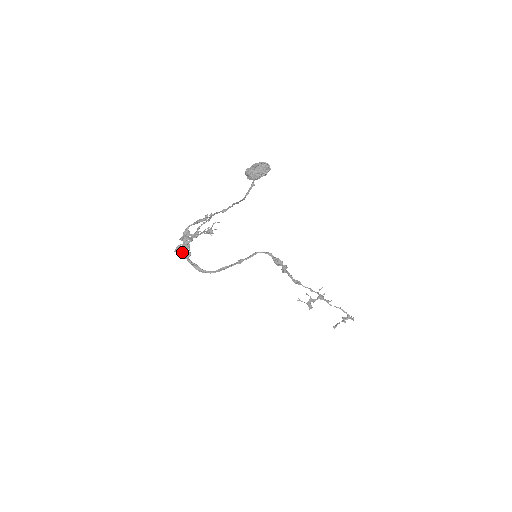
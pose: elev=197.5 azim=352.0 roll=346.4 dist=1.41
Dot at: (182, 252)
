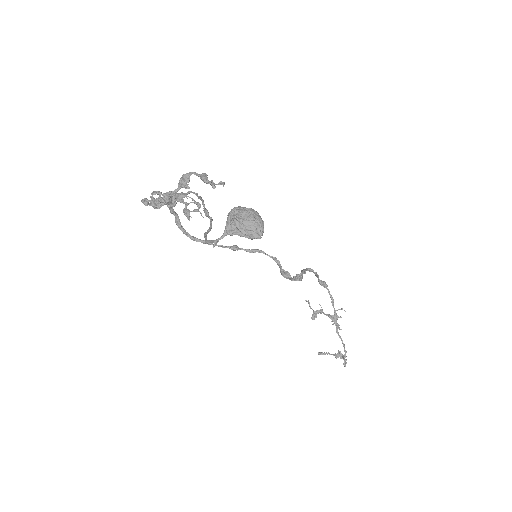
Dot at: (152, 205)
